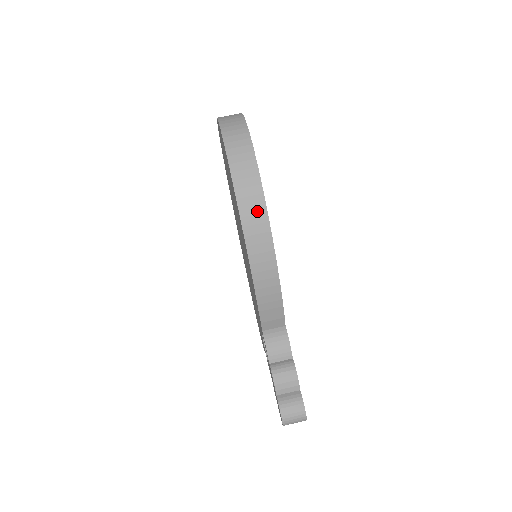
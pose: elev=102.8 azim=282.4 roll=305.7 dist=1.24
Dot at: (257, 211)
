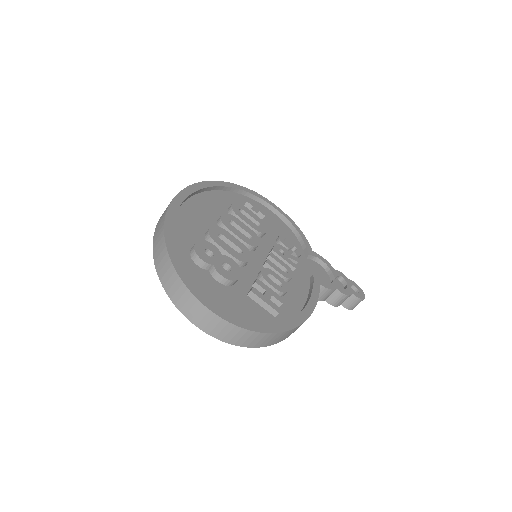
Dot at: (281, 336)
